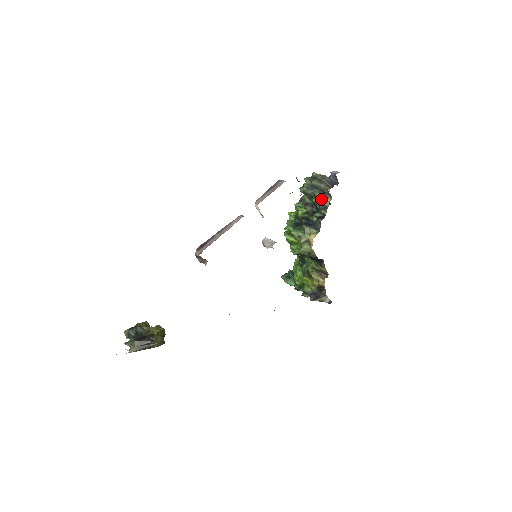
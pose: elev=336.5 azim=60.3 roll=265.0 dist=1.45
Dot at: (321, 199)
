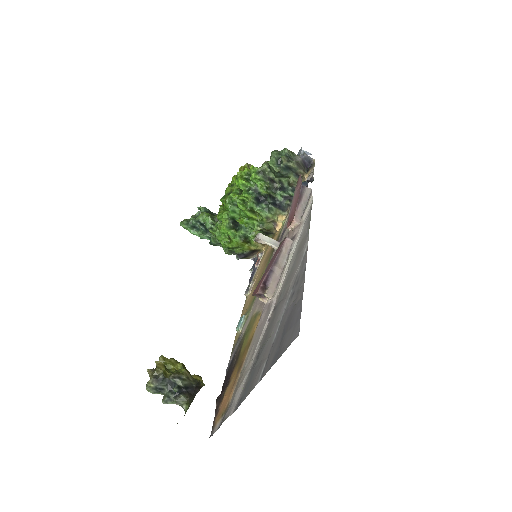
Dot at: (295, 182)
